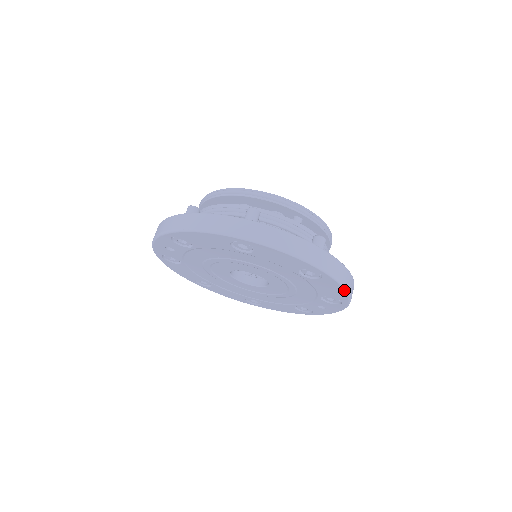
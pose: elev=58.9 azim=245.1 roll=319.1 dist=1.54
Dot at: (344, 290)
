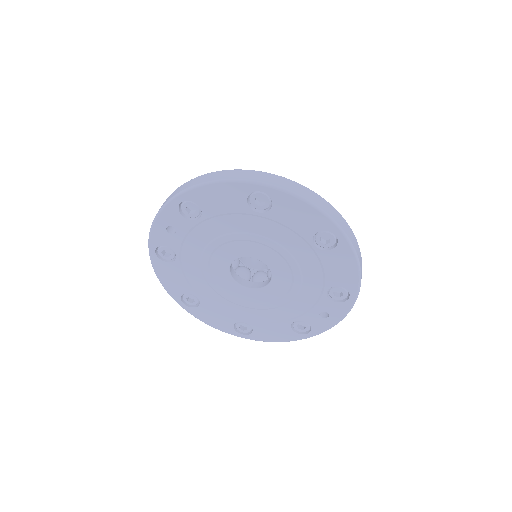
Dot at: (357, 266)
